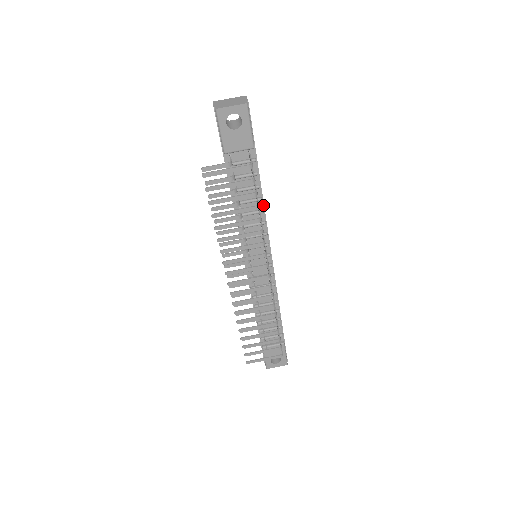
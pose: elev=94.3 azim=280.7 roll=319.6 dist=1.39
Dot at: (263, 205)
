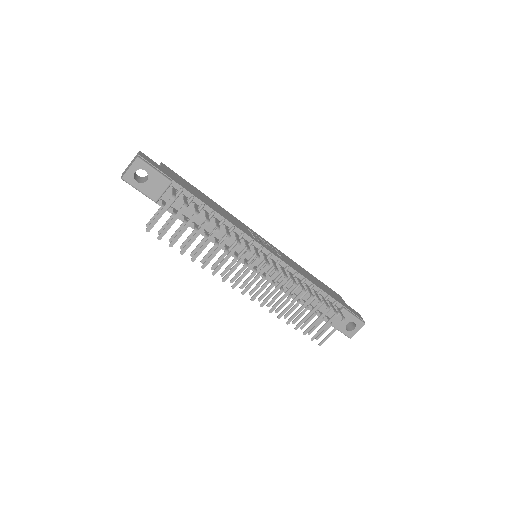
Dot at: (220, 216)
